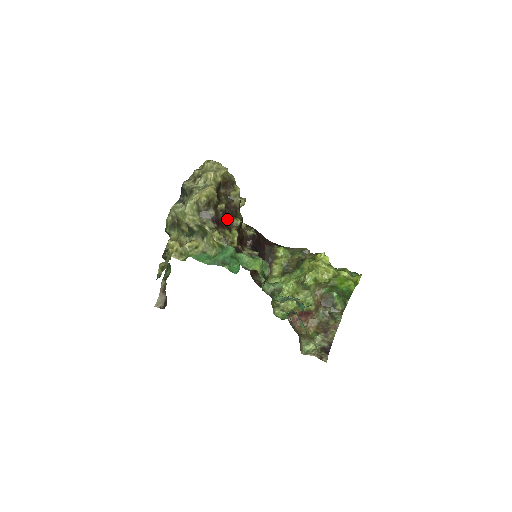
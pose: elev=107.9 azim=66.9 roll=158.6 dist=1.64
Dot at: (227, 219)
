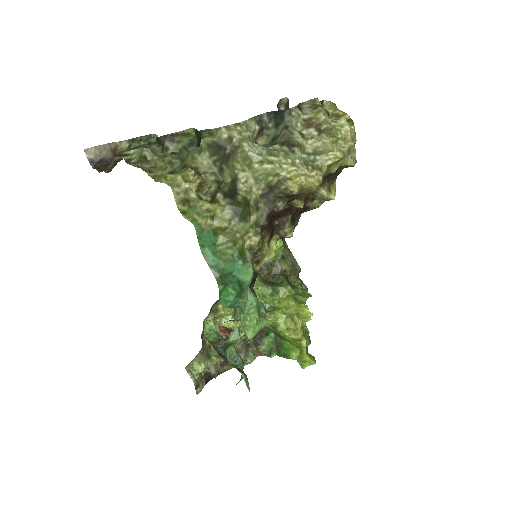
Dot at: (283, 216)
